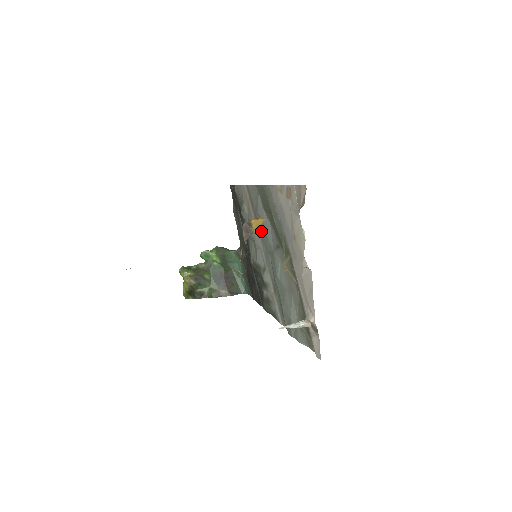
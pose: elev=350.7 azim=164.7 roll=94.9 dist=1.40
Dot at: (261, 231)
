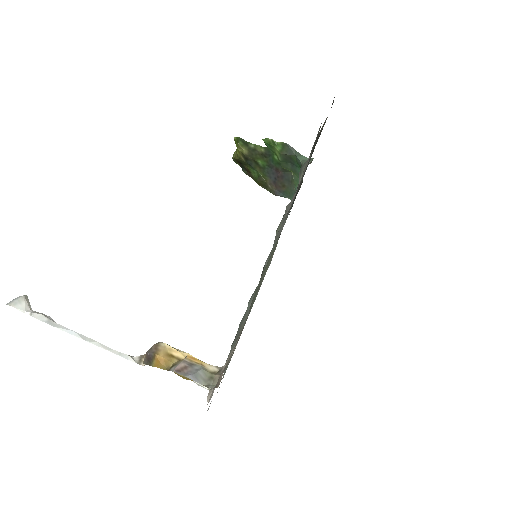
Dot at: occluded
